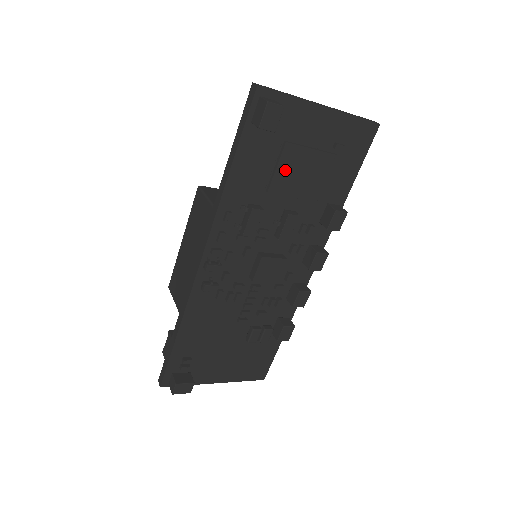
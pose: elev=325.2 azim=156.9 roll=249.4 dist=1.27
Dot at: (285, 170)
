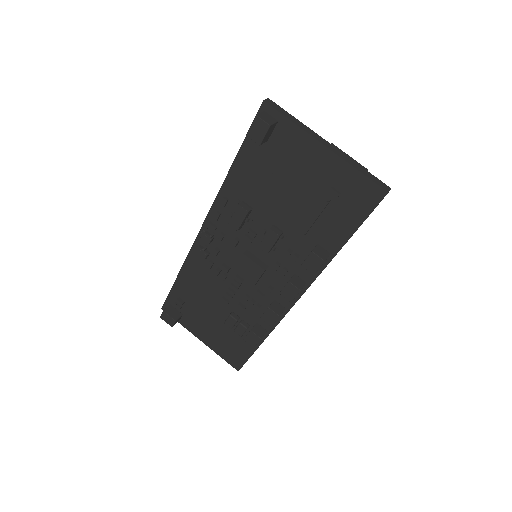
Dot at: (276, 187)
